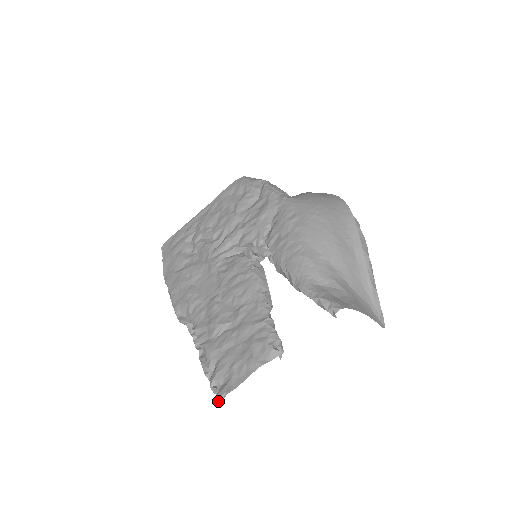
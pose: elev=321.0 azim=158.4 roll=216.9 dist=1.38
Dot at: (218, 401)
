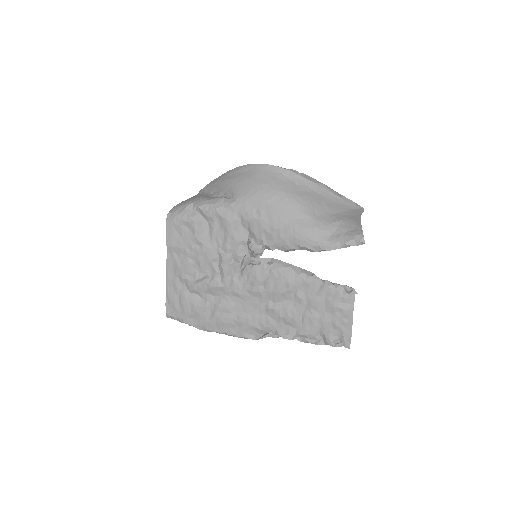
Dot at: (349, 348)
